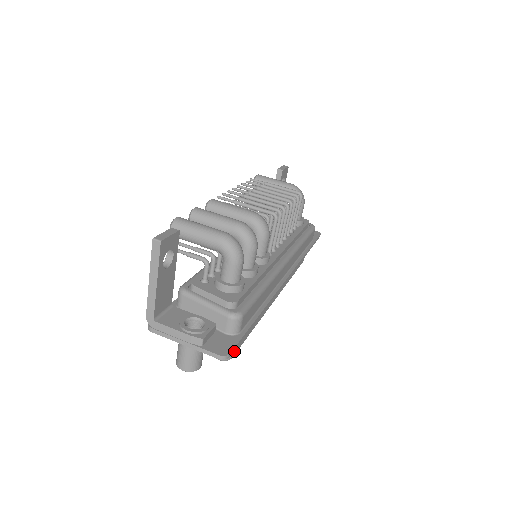
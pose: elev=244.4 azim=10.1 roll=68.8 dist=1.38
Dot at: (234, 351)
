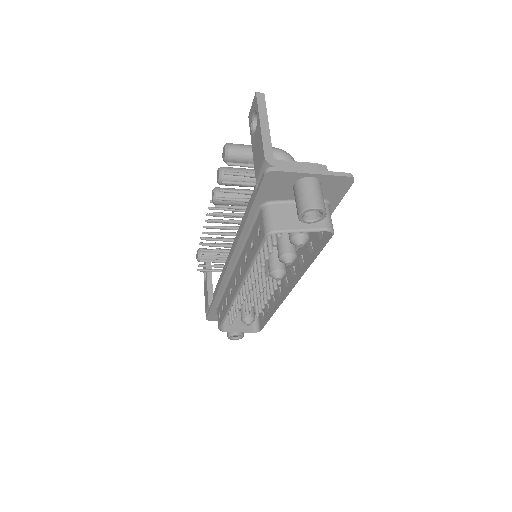
Dot at: occluded
